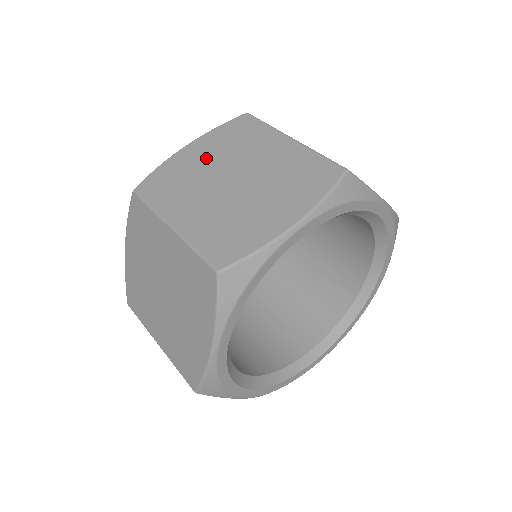
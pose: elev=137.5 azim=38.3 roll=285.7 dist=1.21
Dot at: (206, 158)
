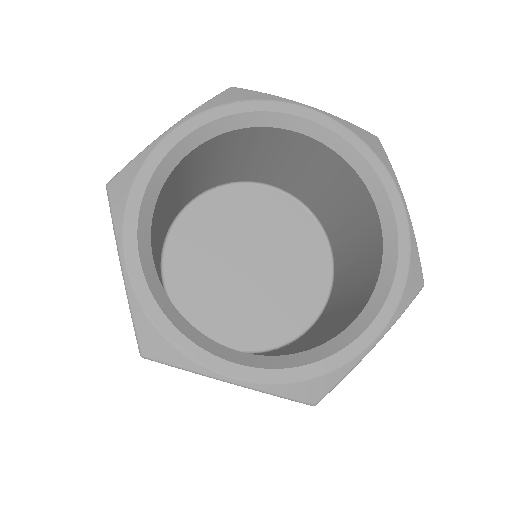
Dot at: occluded
